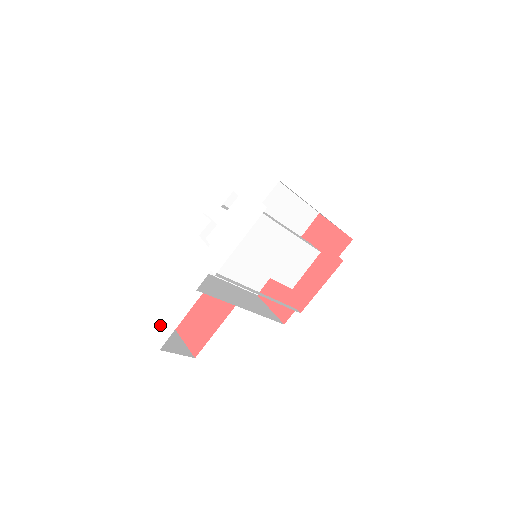
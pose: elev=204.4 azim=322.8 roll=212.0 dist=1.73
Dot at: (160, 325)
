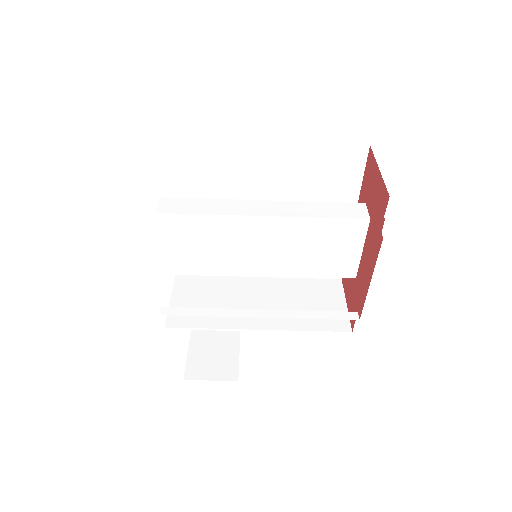
Dot at: occluded
